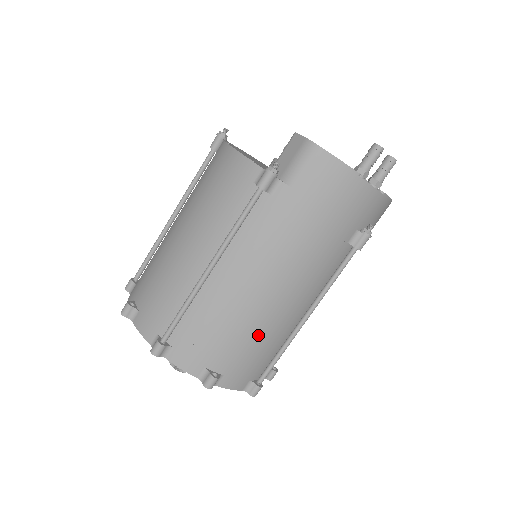
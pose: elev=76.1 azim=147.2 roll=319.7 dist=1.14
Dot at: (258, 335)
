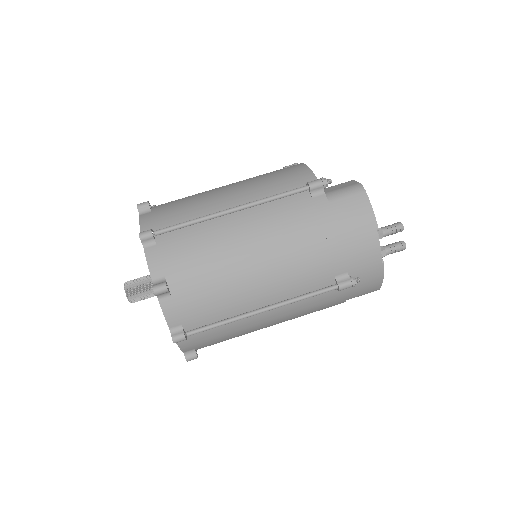
Dot at: (222, 286)
